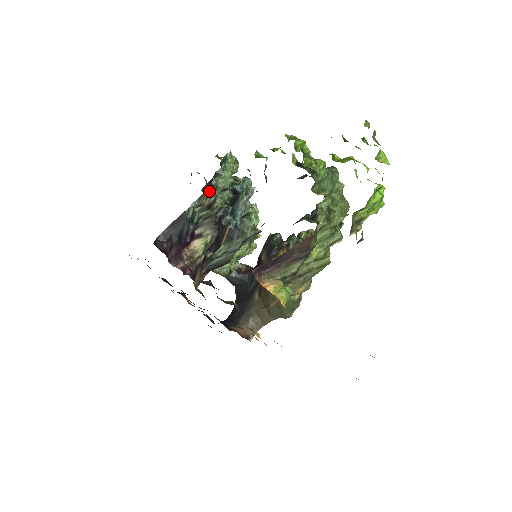
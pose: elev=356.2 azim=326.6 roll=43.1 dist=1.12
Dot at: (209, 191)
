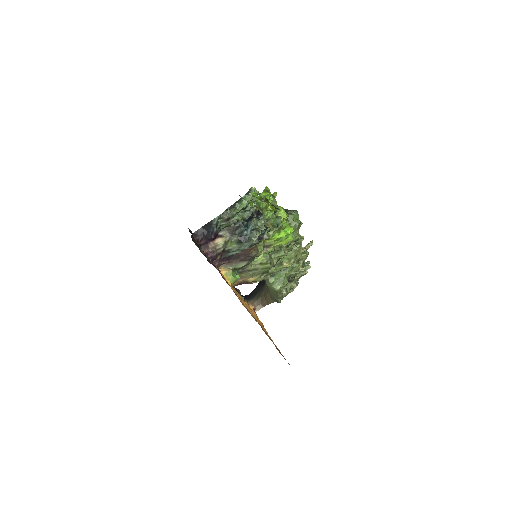
Dot at: (228, 211)
